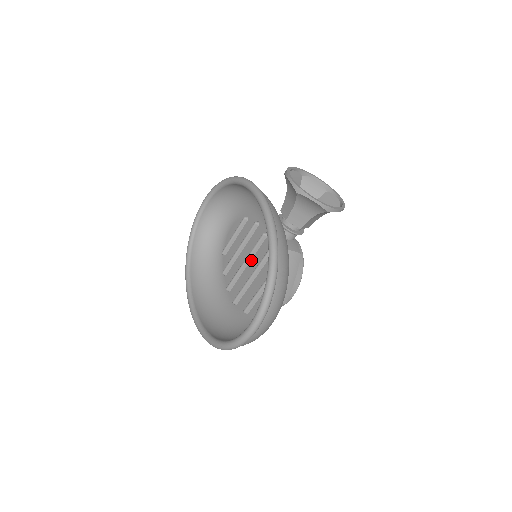
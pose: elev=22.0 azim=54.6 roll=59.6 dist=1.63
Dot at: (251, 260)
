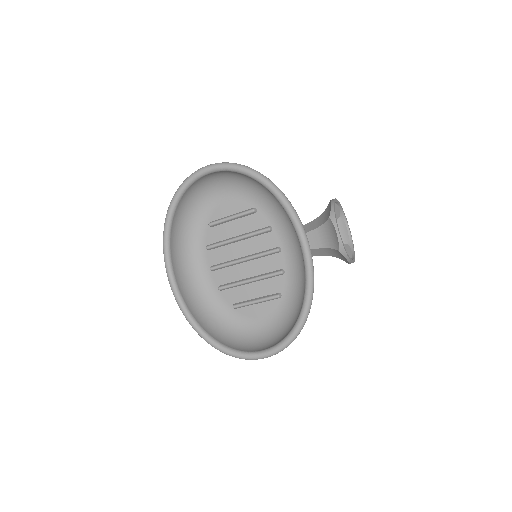
Dot at: (252, 261)
